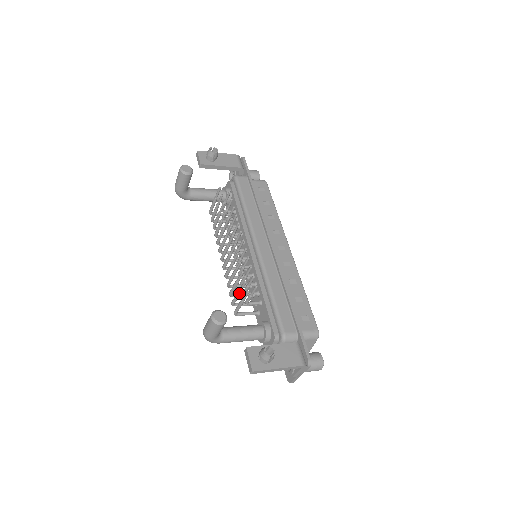
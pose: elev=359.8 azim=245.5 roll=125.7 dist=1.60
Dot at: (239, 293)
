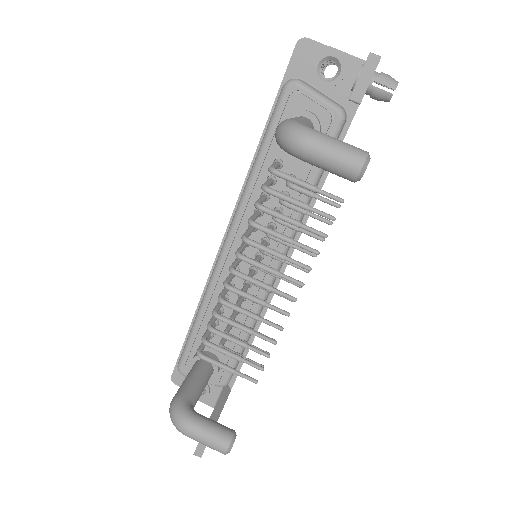
Dot at: occluded
